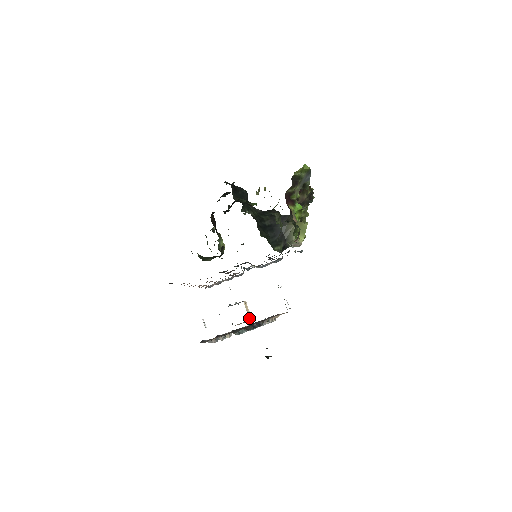
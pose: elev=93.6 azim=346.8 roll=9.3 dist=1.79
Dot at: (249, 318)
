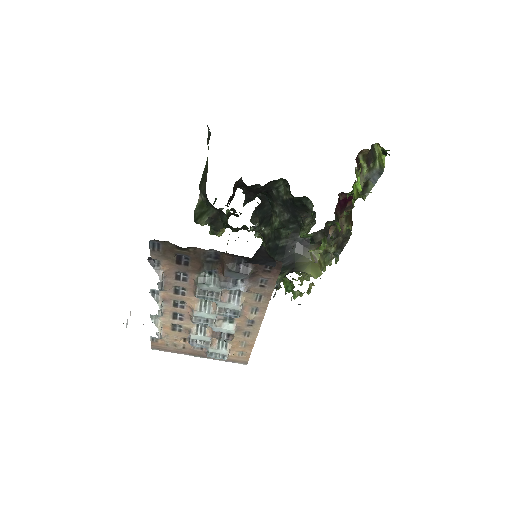
Dot at: occluded
